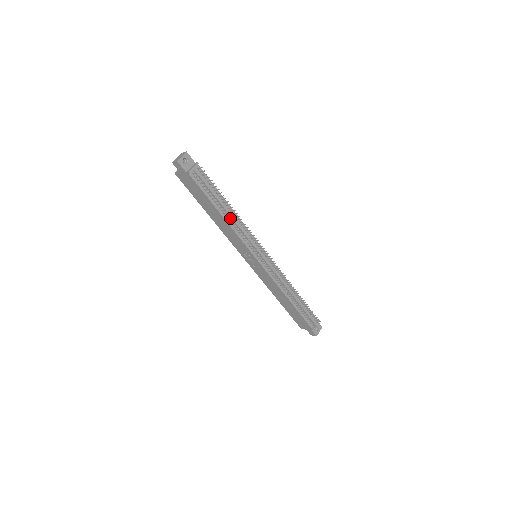
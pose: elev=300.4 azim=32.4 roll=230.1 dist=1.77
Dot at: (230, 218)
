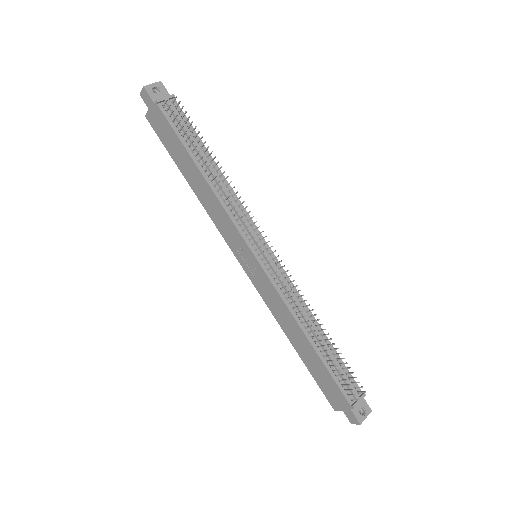
Dot at: (215, 181)
